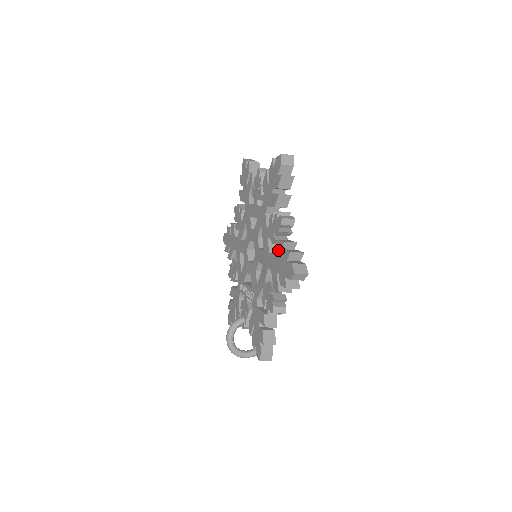
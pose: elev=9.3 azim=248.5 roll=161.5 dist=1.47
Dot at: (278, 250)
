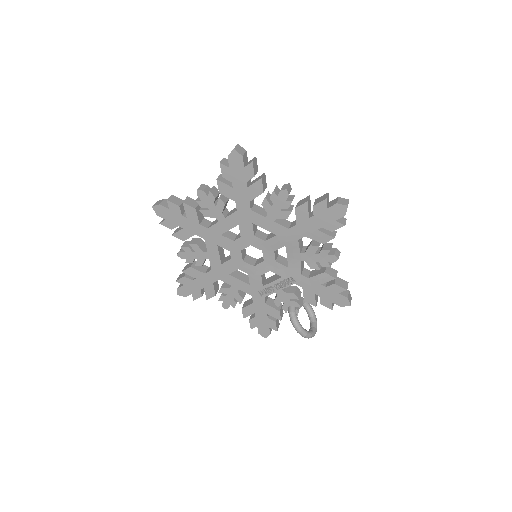
Dot at: (304, 214)
